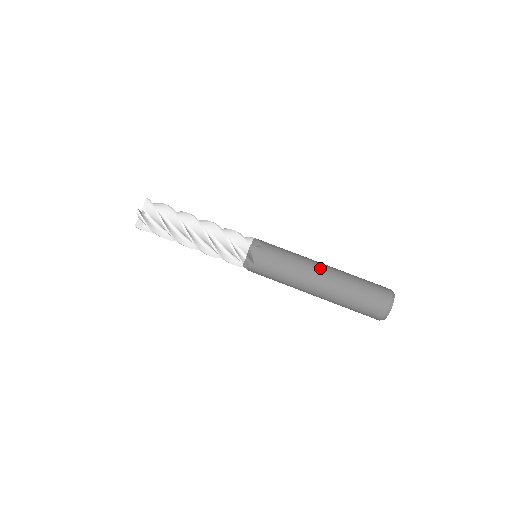
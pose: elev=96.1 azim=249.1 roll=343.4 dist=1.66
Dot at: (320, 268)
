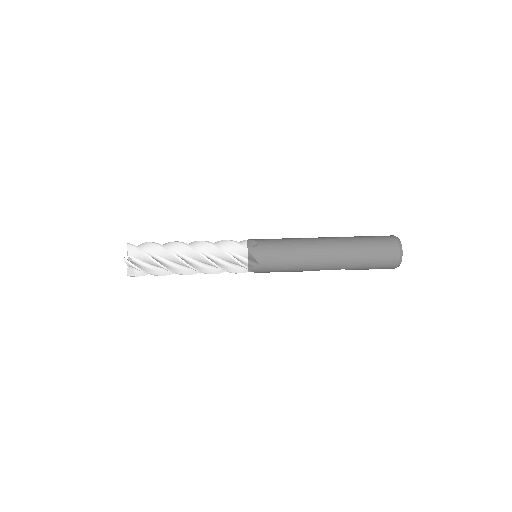
Dot at: occluded
